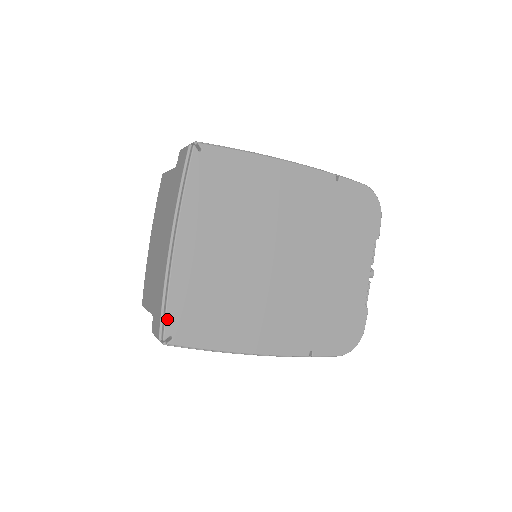
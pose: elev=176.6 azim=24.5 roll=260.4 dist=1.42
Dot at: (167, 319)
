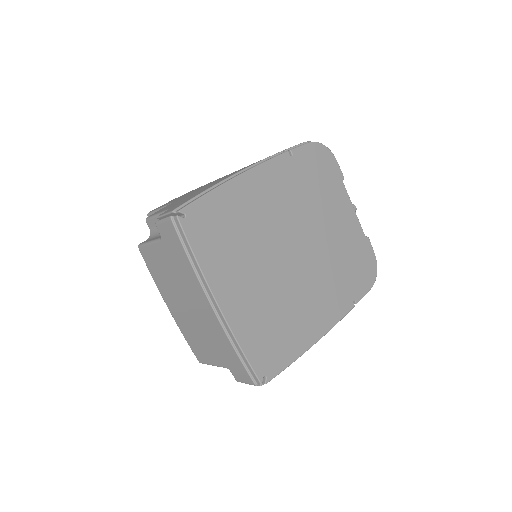
Dot at: (253, 367)
